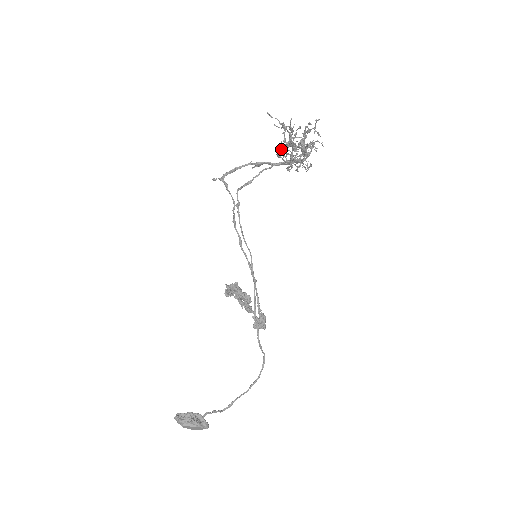
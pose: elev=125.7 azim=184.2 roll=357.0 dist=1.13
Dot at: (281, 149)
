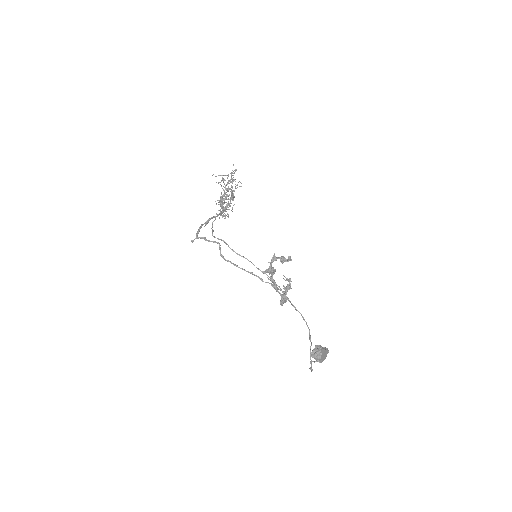
Dot at: (220, 201)
